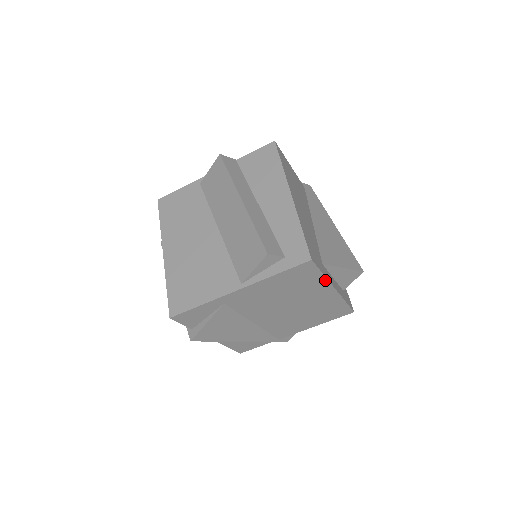
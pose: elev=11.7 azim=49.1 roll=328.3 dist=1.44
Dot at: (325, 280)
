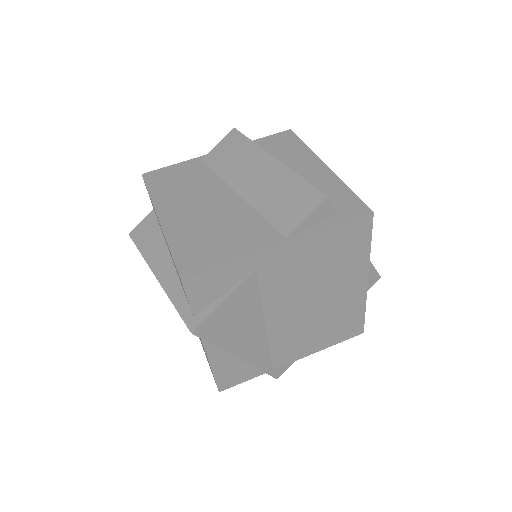
Dot at: (367, 258)
